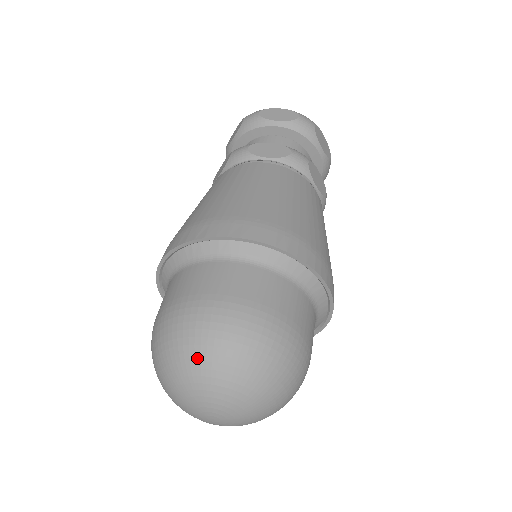
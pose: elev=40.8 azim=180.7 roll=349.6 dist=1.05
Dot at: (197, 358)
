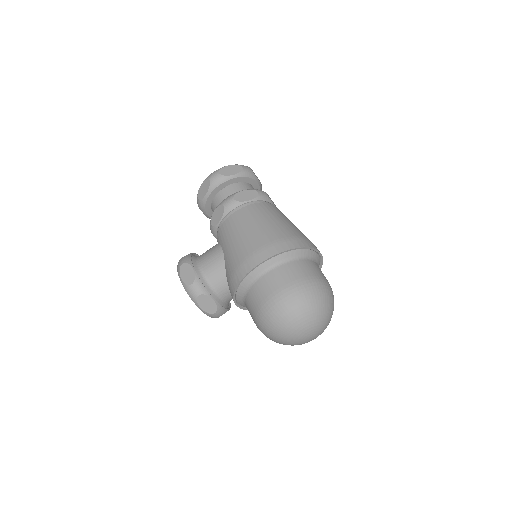
Dot at: (329, 306)
